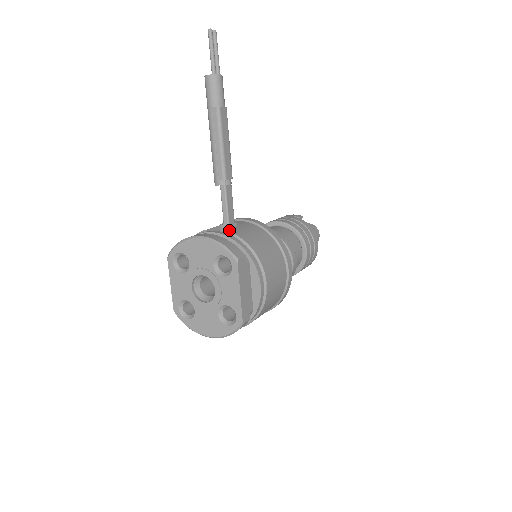
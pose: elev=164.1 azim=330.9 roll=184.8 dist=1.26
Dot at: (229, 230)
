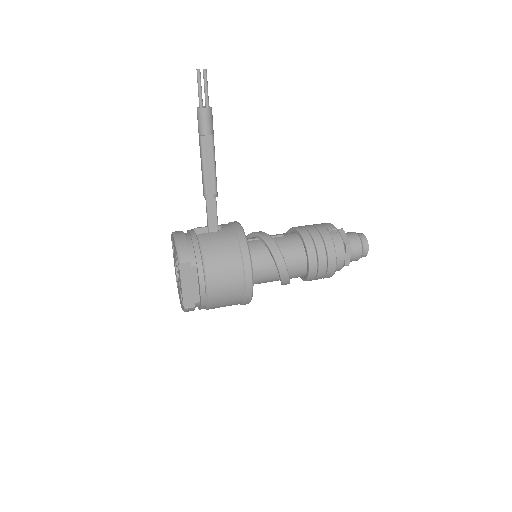
Dot at: (201, 235)
